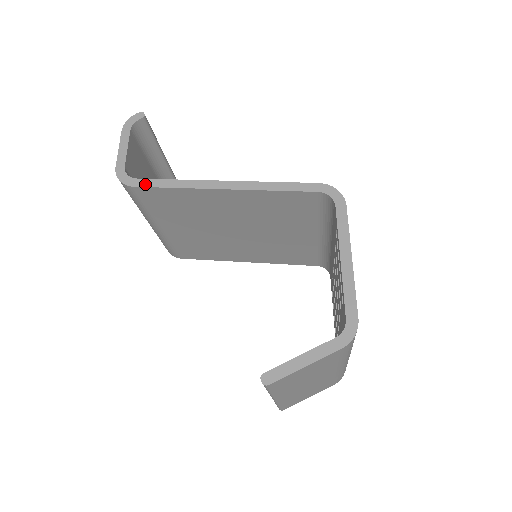
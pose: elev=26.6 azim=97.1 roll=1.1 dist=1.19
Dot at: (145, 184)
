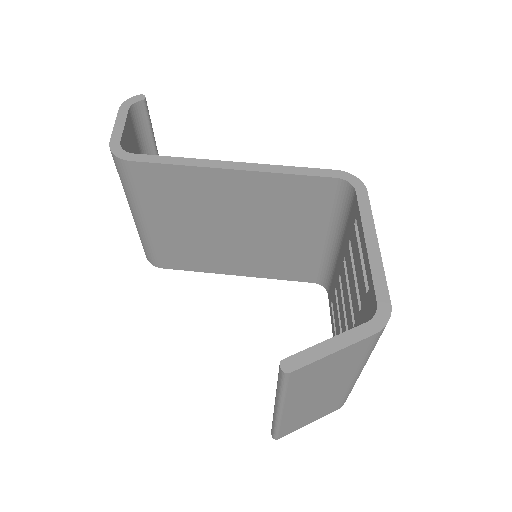
Dot at: (143, 159)
